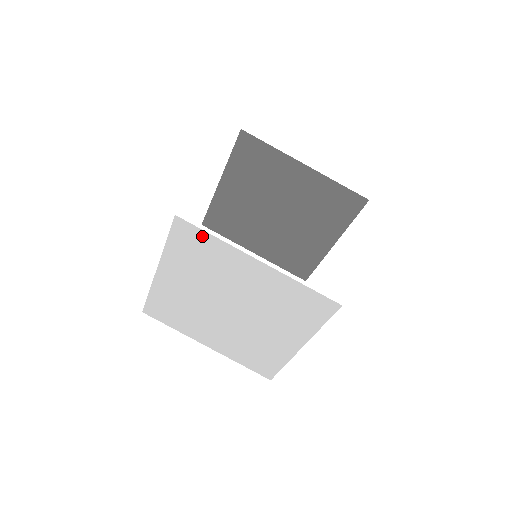
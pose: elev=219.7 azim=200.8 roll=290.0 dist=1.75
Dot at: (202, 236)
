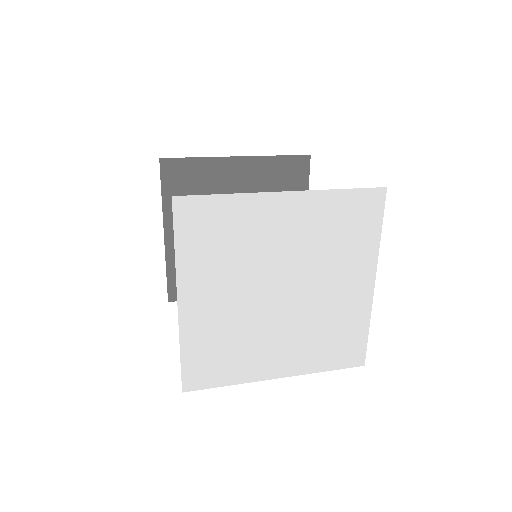
Dot at: (213, 205)
